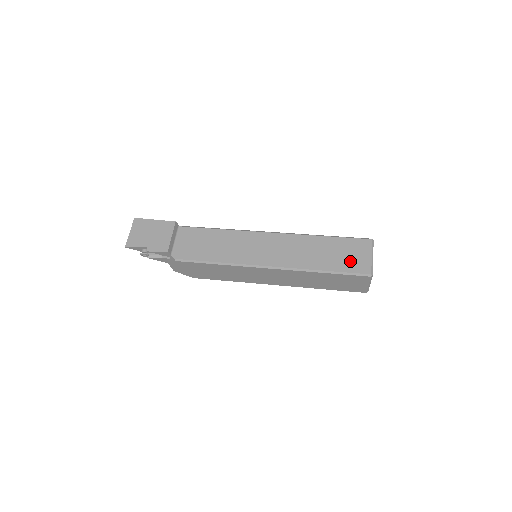
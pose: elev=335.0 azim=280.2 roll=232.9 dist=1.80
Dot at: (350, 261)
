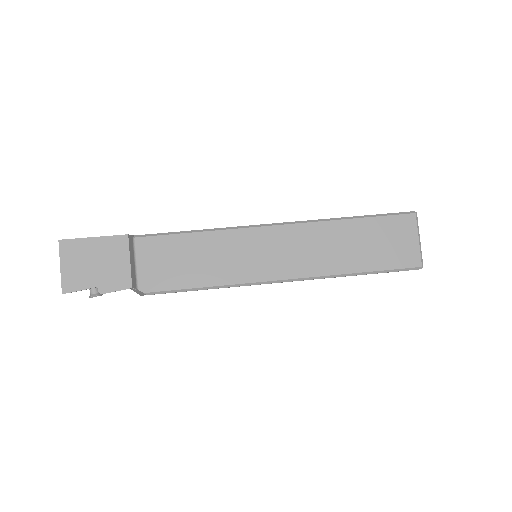
Dot at: (392, 252)
